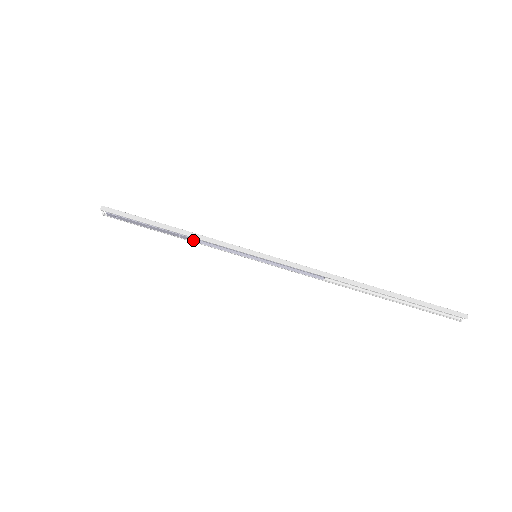
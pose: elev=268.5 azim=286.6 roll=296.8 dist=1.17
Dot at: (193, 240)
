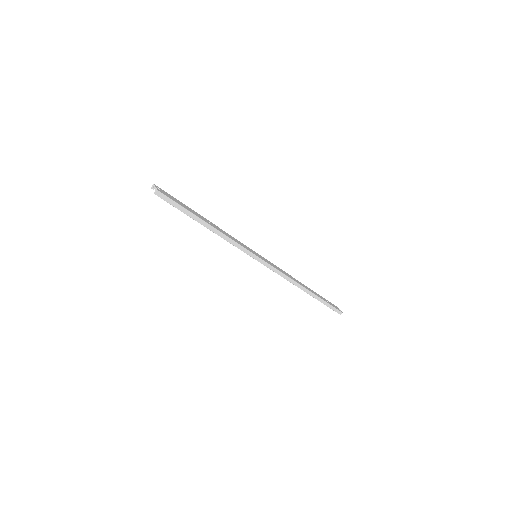
Dot at: occluded
